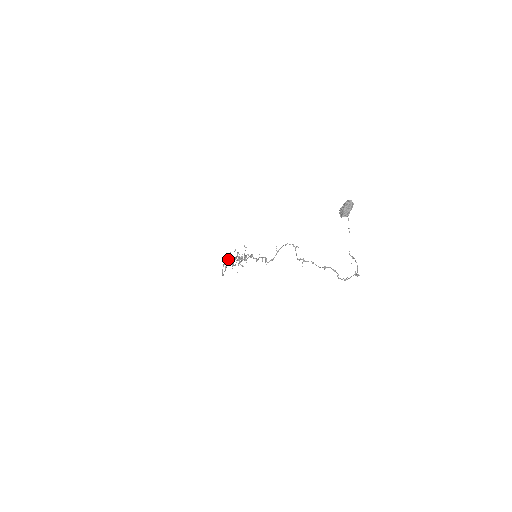
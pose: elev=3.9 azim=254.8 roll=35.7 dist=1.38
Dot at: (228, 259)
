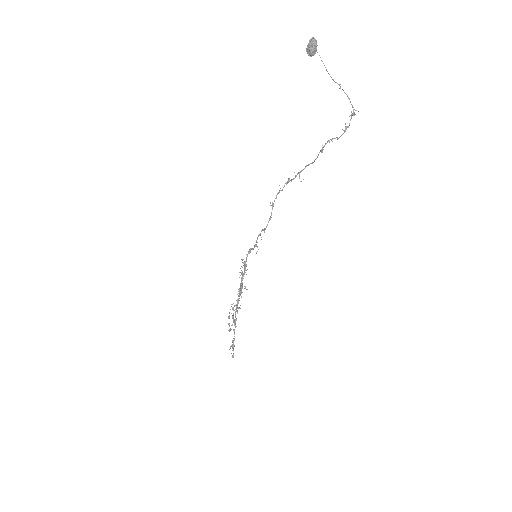
Dot at: (233, 329)
